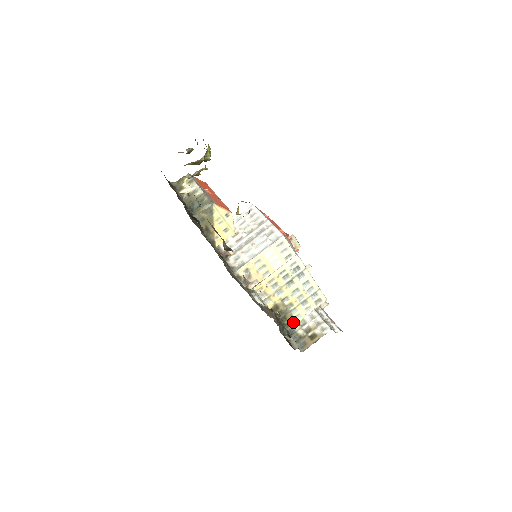
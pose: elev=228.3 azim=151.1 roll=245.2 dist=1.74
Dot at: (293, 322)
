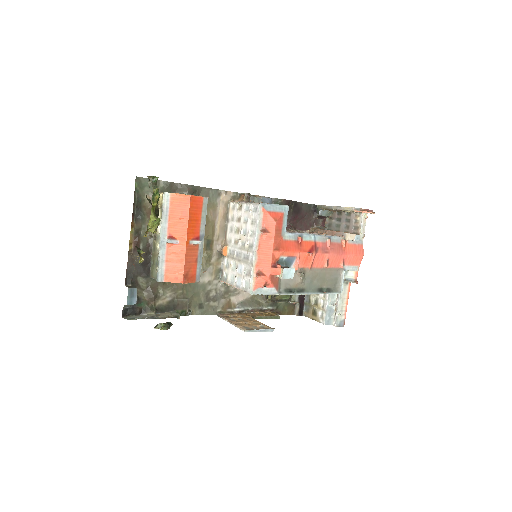
Dot at: occluded
